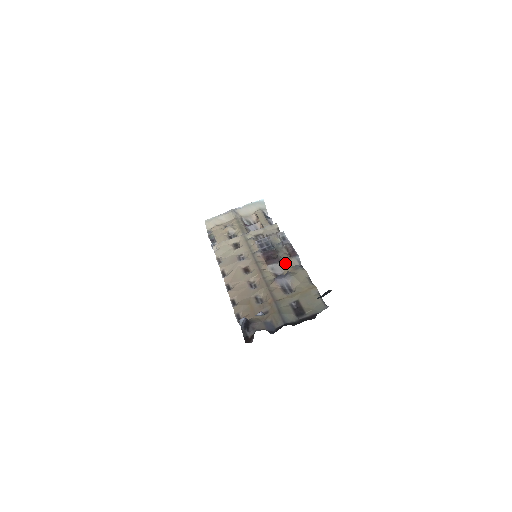
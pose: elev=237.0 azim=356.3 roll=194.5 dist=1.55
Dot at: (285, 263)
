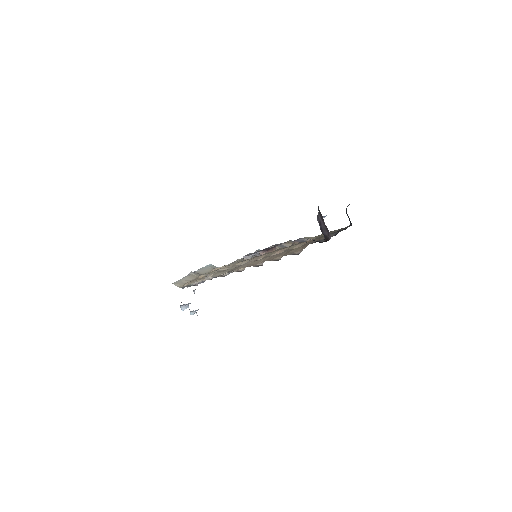
Dot at: (287, 243)
